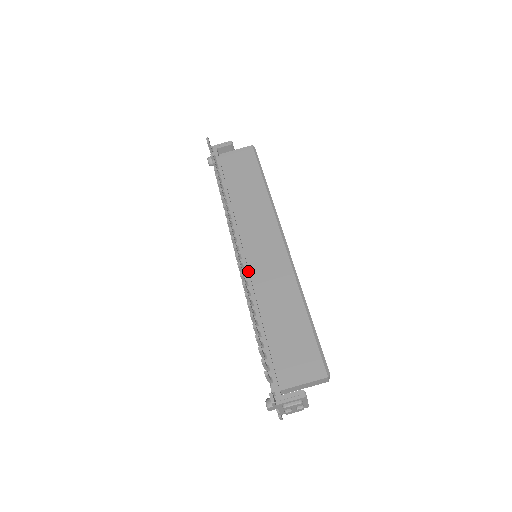
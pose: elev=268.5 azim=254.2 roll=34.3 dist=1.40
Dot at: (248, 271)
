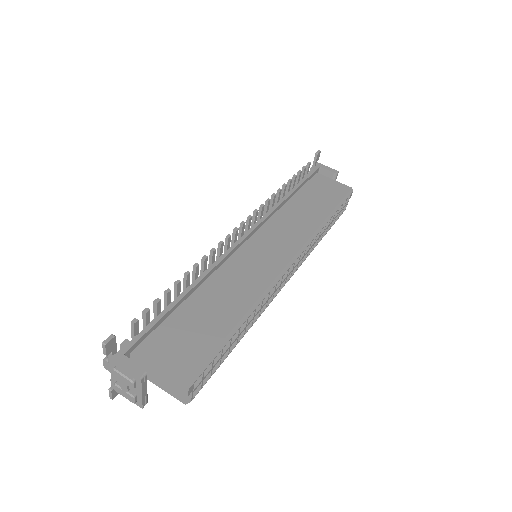
Dot at: (231, 250)
